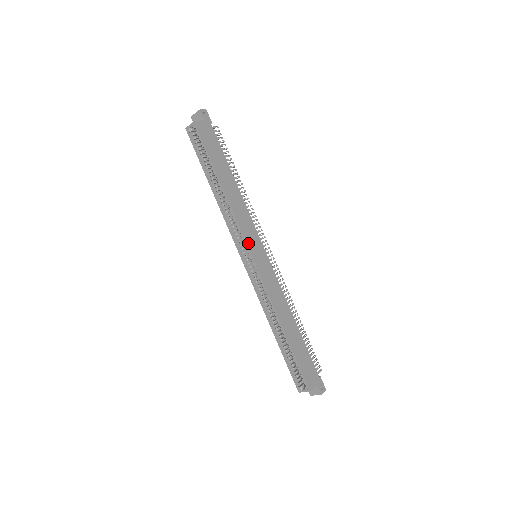
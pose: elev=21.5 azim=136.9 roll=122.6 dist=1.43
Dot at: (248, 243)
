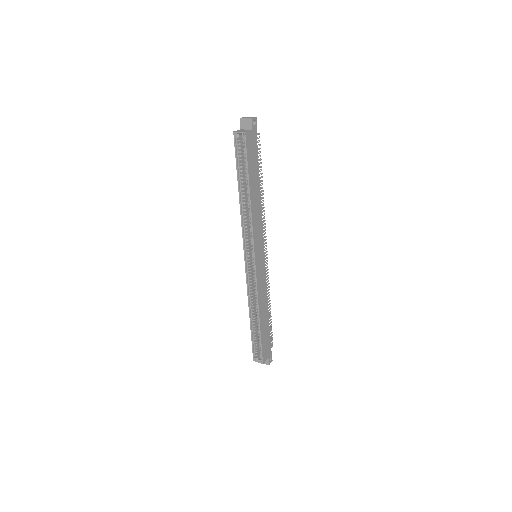
Dot at: (255, 248)
